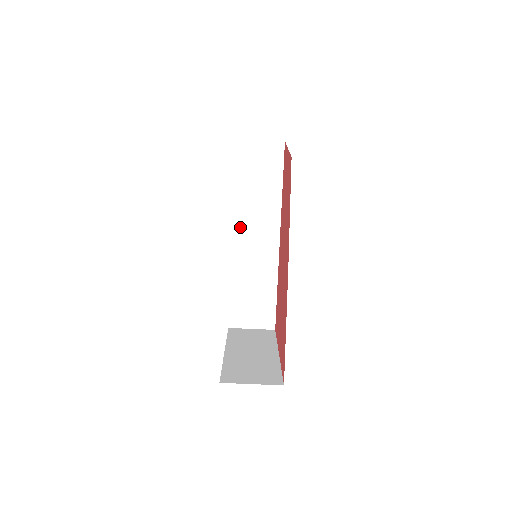
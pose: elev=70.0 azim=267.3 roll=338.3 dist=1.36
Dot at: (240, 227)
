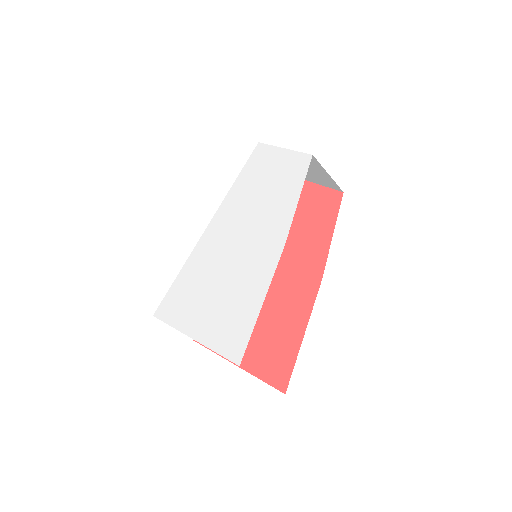
Dot at: occluded
